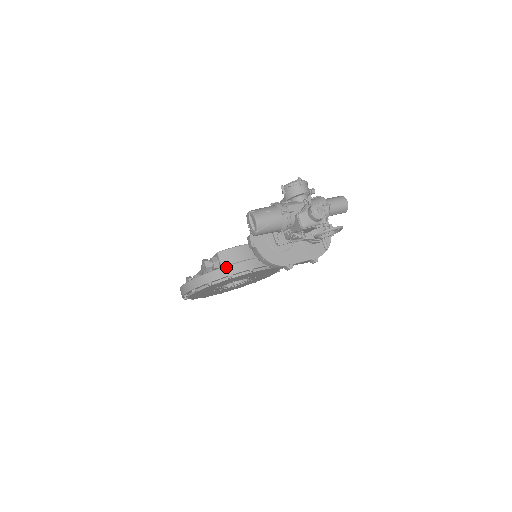
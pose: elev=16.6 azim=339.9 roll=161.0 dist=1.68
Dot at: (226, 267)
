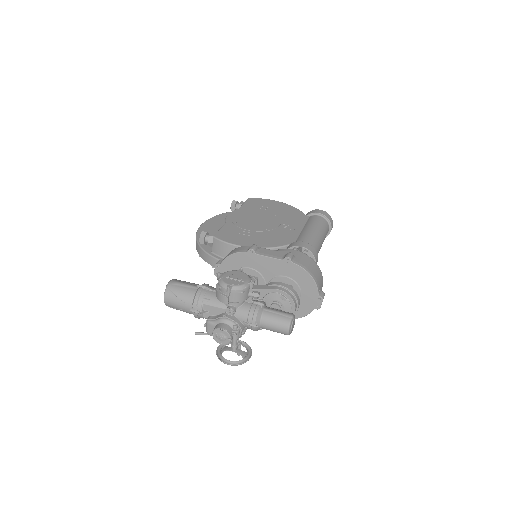
Dot at: (212, 257)
